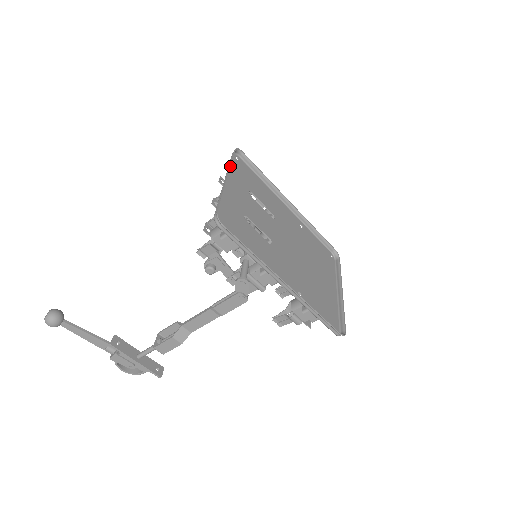
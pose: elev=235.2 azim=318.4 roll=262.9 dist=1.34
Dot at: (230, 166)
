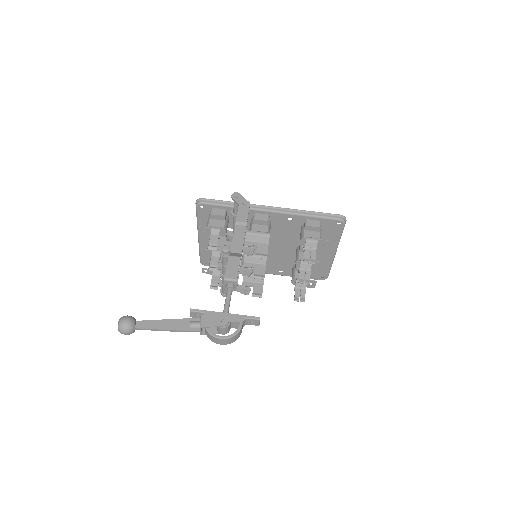
Dot at: occluded
